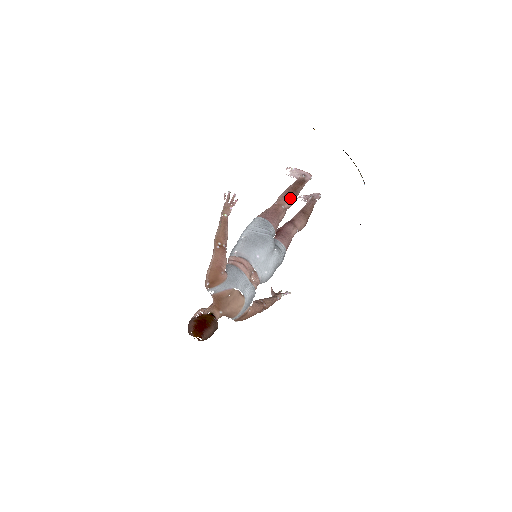
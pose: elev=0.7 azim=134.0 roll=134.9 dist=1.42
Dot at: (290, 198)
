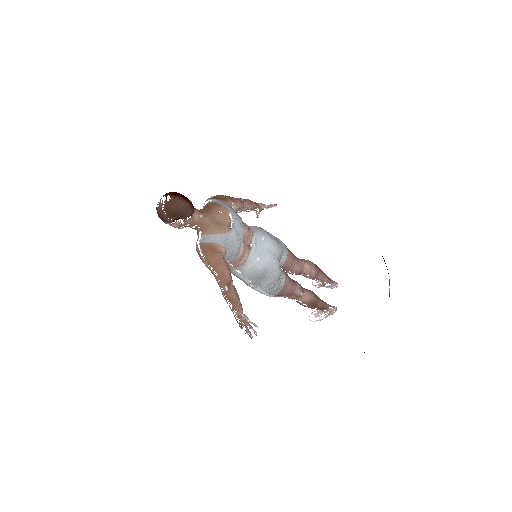
Dot at: (313, 264)
